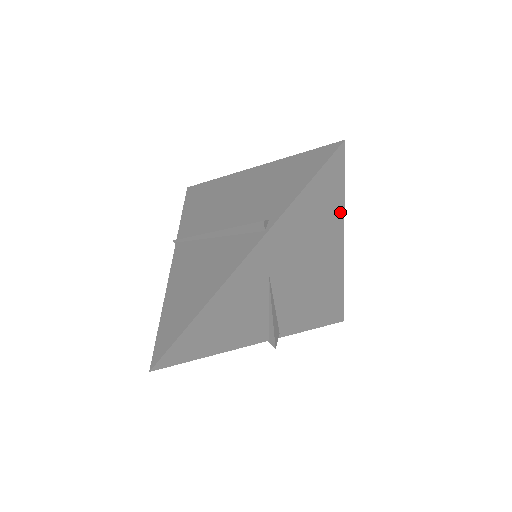
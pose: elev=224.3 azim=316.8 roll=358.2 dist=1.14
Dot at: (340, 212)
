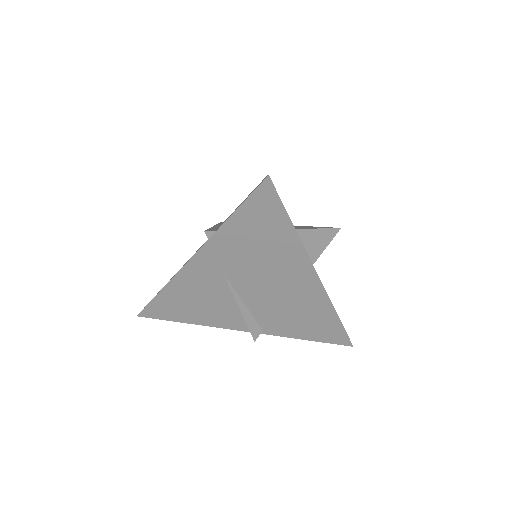
Dot at: (295, 240)
